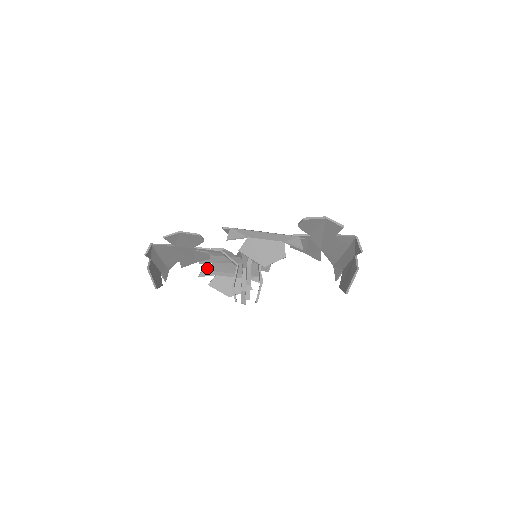
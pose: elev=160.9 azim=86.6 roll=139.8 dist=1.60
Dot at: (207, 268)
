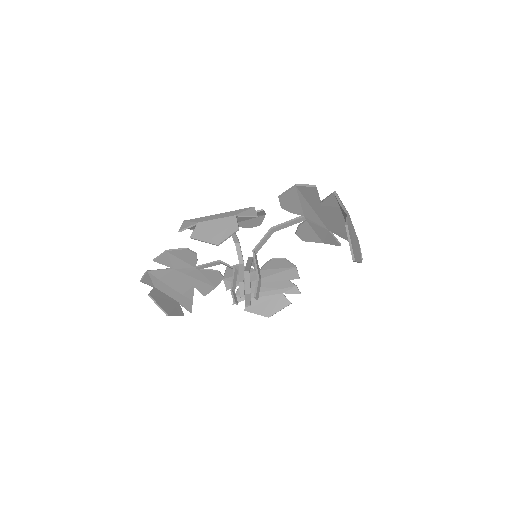
Dot at: (237, 293)
